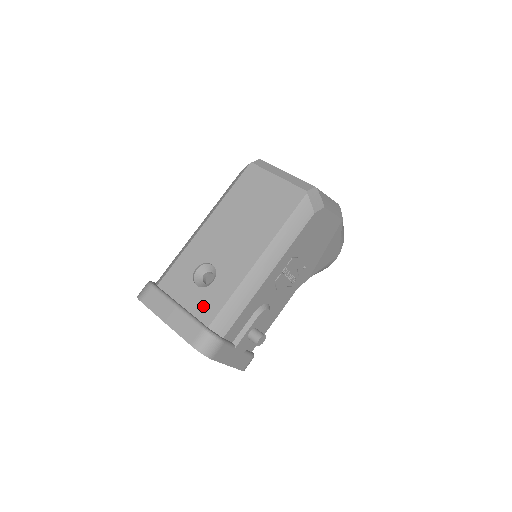
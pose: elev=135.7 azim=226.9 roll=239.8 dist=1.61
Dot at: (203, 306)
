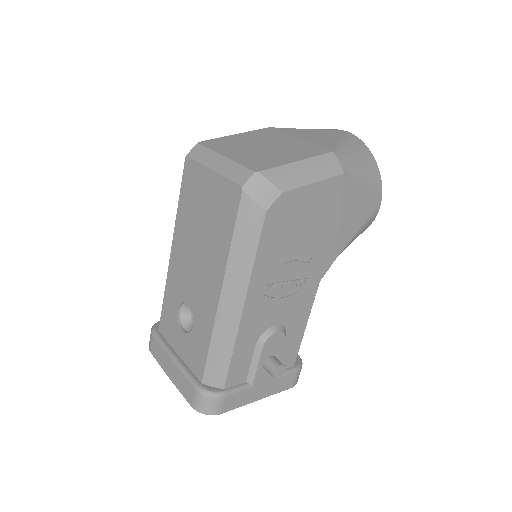
Dot at: (192, 357)
